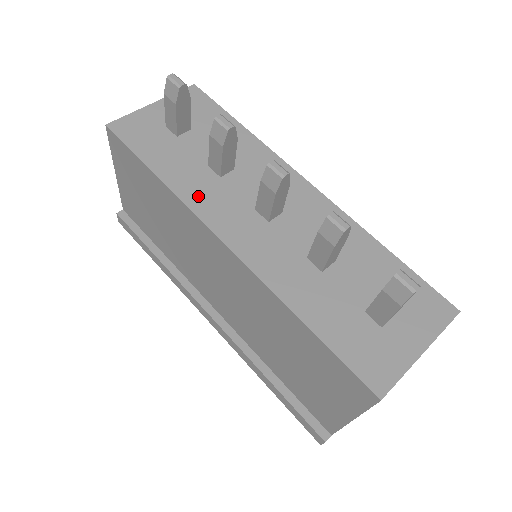
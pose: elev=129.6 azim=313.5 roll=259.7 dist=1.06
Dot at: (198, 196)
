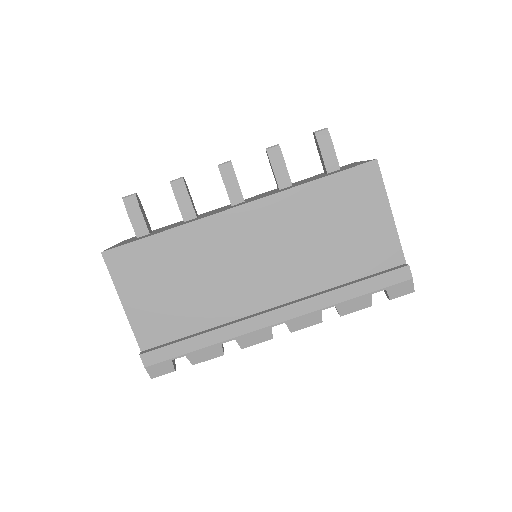
Dot at: occluded
